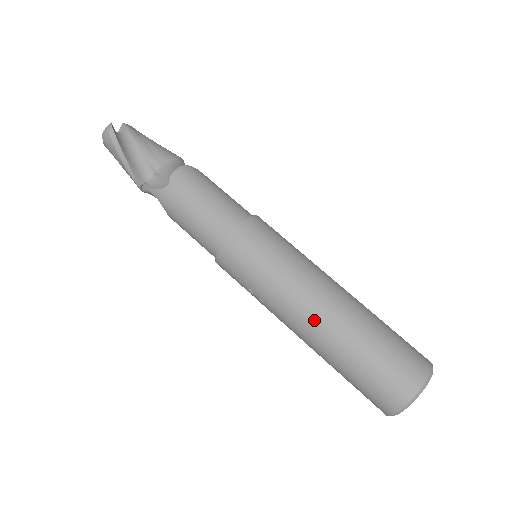
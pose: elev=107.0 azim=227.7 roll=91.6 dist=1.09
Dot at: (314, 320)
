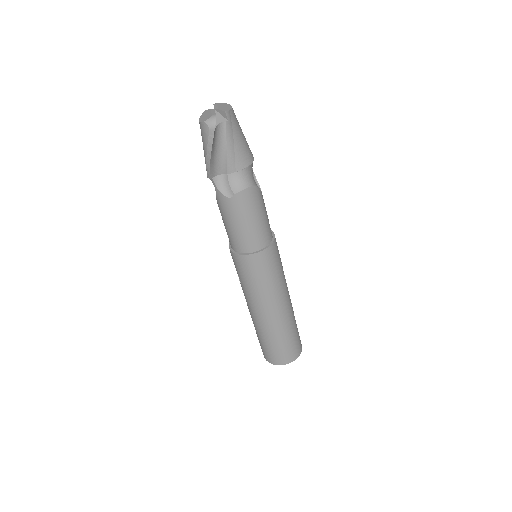
Dot at: (261, 317)
